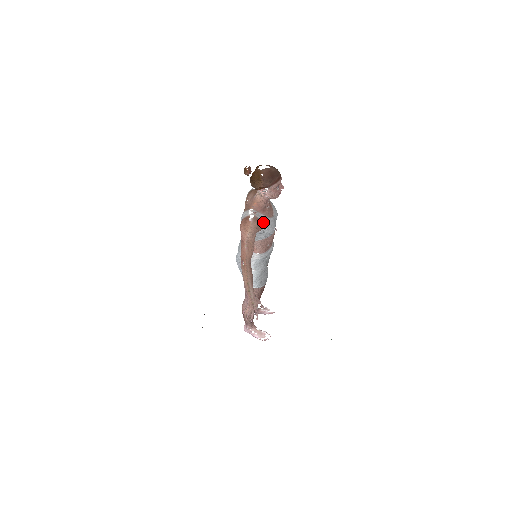
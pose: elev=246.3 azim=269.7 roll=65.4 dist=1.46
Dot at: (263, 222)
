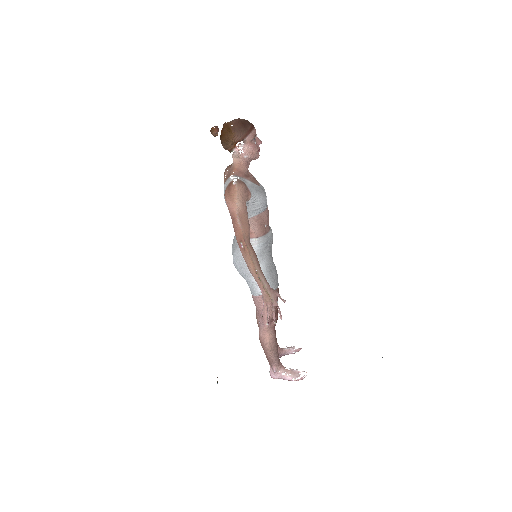
Dot at: (250, 188)
